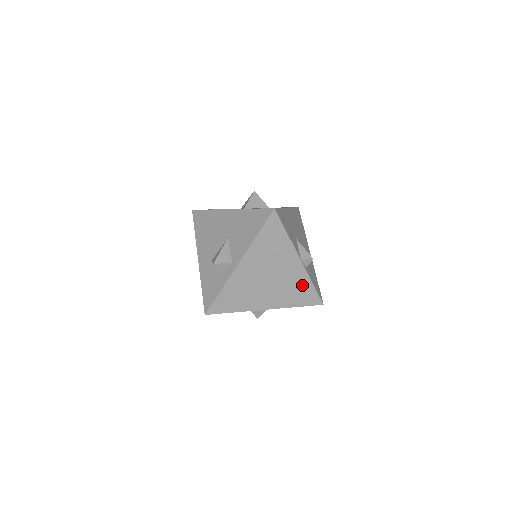
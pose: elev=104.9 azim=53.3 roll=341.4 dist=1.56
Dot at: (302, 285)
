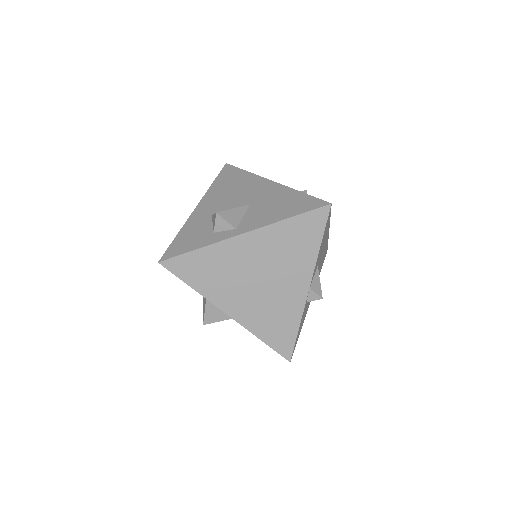
Dot at: (287, 319)
